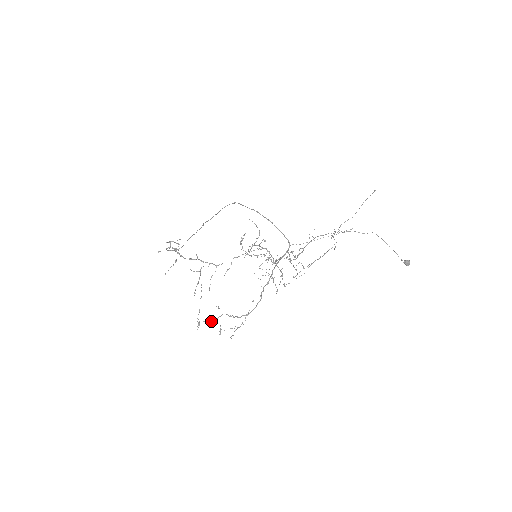
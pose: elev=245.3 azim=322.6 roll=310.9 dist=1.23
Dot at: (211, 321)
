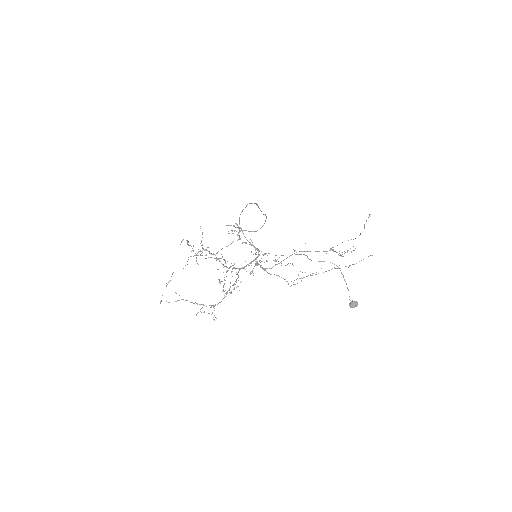
Dot at: (169, 302)
